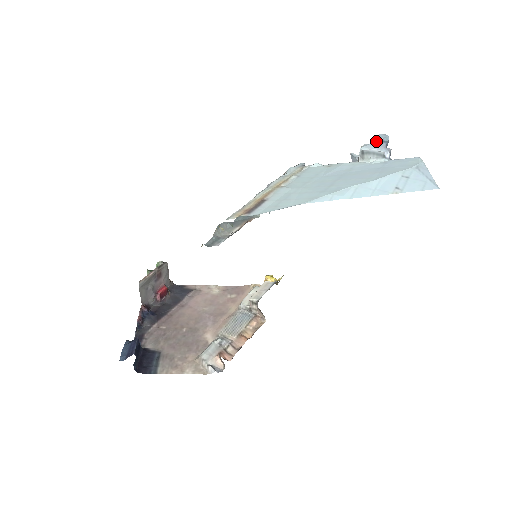
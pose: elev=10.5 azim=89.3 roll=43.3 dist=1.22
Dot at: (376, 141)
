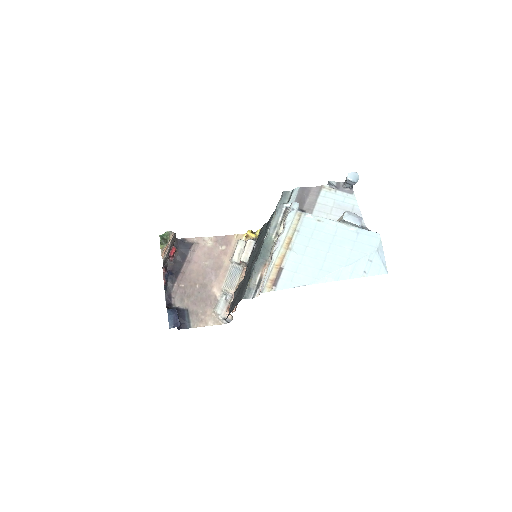
Dot at: (350, 181)
